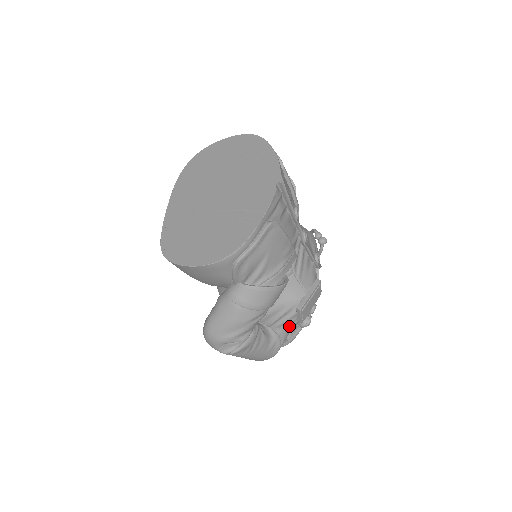
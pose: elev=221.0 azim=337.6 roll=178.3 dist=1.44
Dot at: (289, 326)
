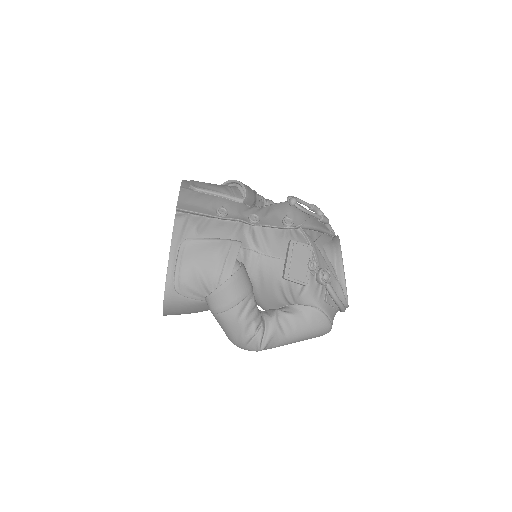
Dot at: (305, 293)
